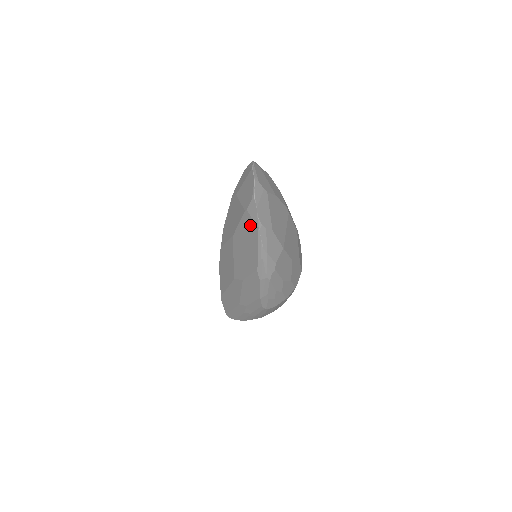
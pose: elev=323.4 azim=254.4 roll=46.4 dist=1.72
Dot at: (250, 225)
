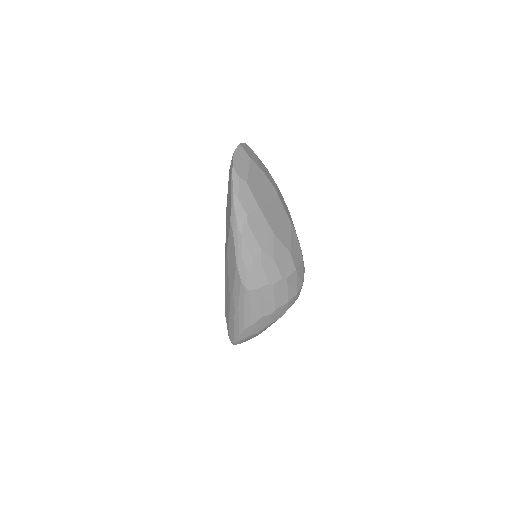
Dot at: (230, 179)
